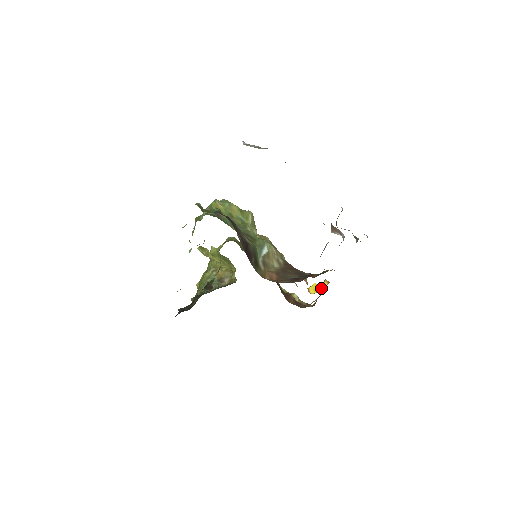
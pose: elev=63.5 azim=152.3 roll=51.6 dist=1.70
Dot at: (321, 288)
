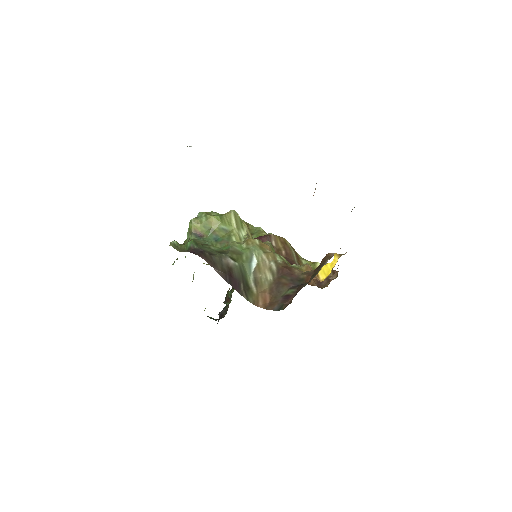
Dot at: (332, 268)
